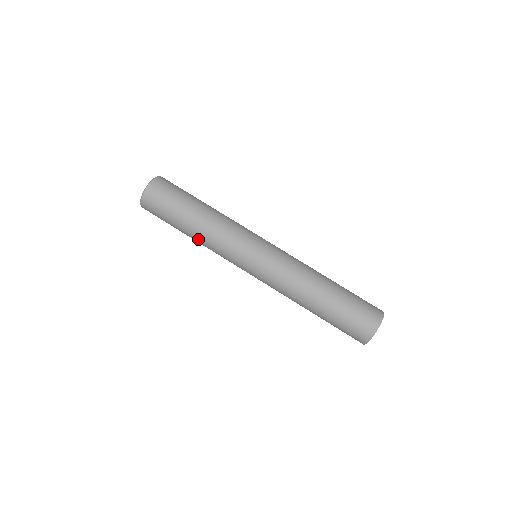
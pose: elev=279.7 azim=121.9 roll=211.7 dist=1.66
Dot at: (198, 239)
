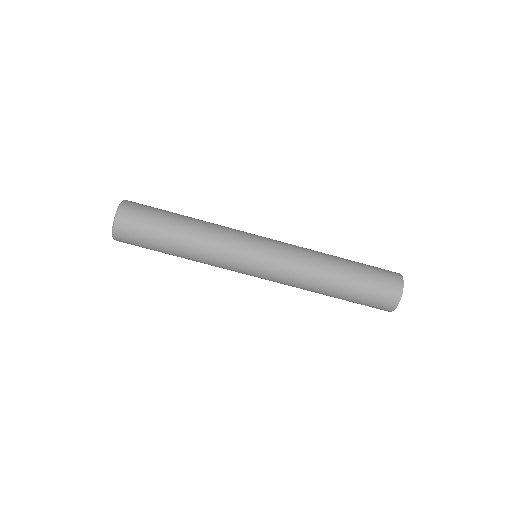
Dot at: (190, 255)
